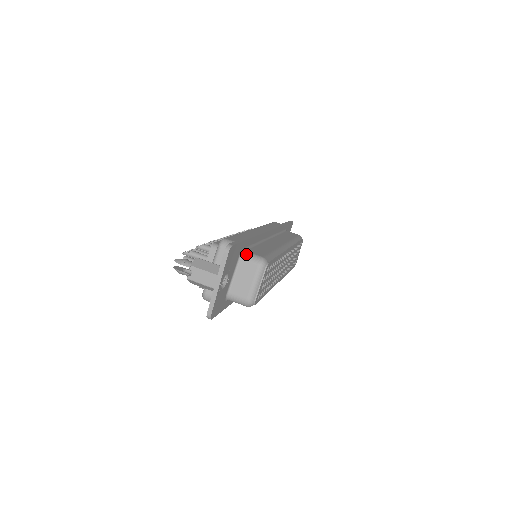
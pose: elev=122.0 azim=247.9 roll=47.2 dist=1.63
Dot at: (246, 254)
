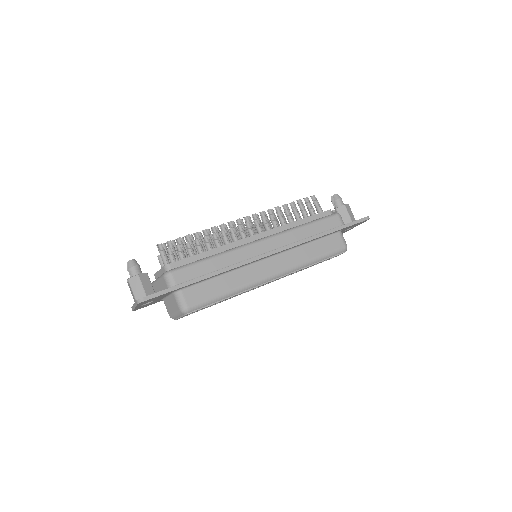
Dot at: (178, 295)
